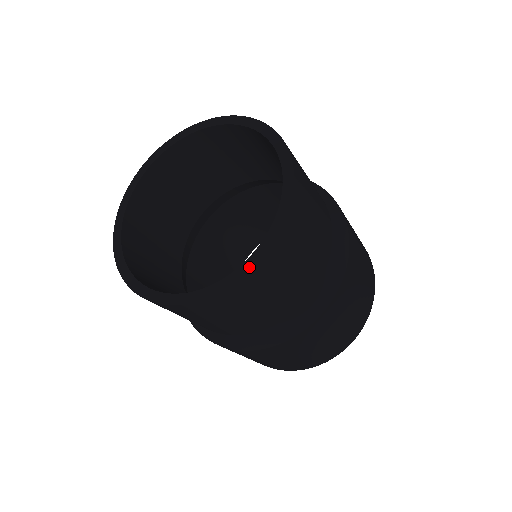
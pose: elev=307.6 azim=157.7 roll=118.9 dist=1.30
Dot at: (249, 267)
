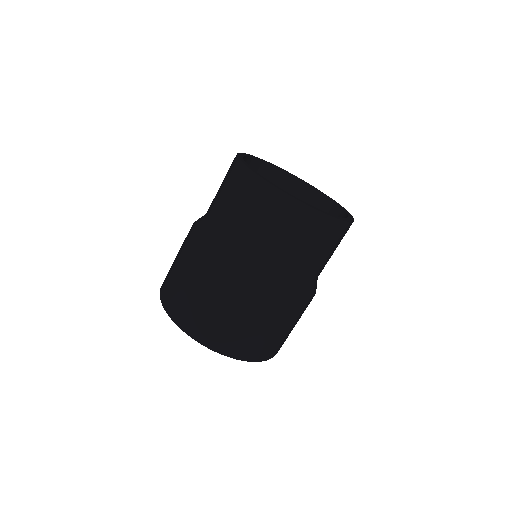
Dot at: (285, 192)
